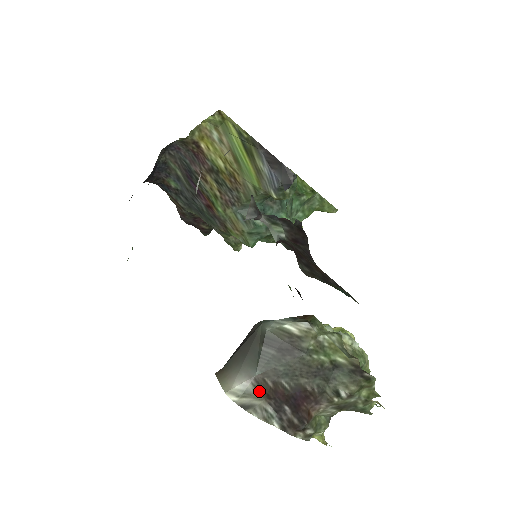
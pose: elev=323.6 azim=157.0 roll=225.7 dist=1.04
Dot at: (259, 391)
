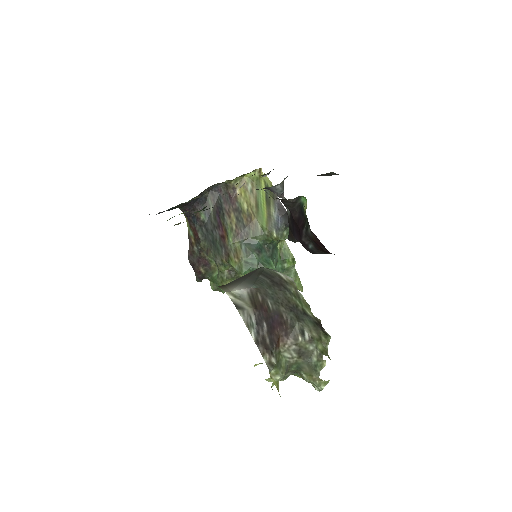
Dot at: (251, 300)
